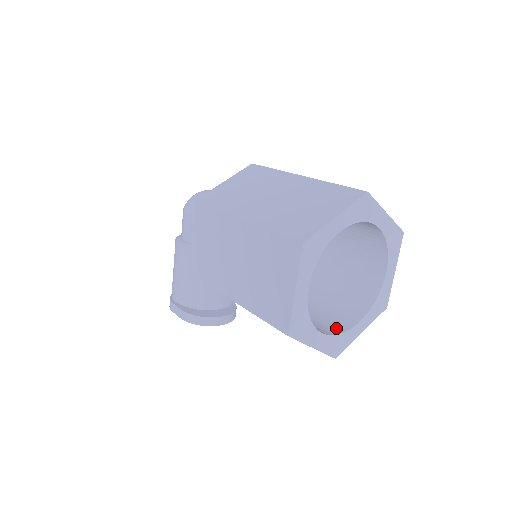
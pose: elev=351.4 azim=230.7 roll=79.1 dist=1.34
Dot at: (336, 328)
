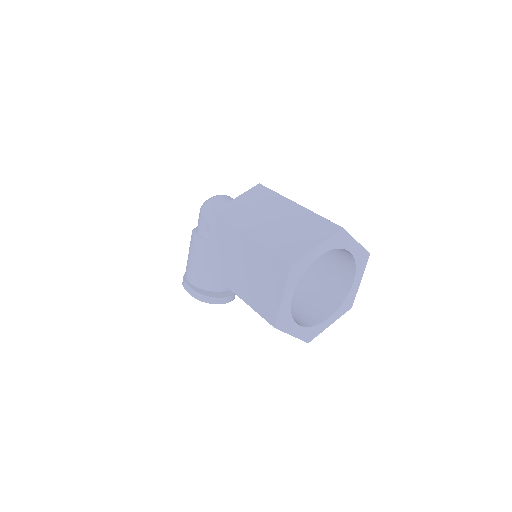
Dot at: (311, 321)
